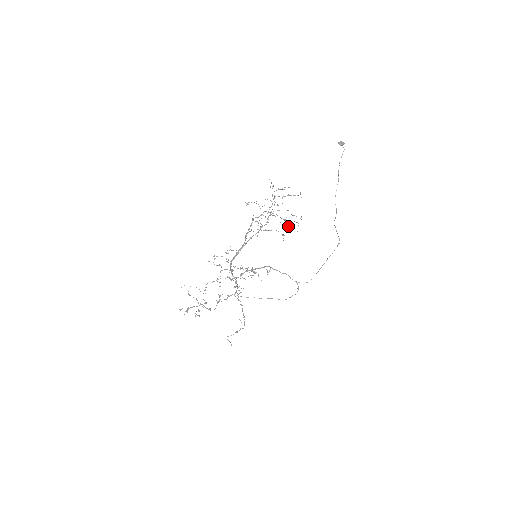
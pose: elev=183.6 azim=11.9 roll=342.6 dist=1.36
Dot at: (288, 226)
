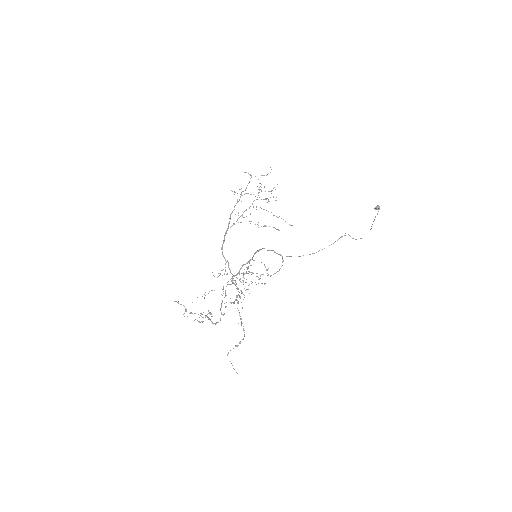
Dot at: (267, 202)
